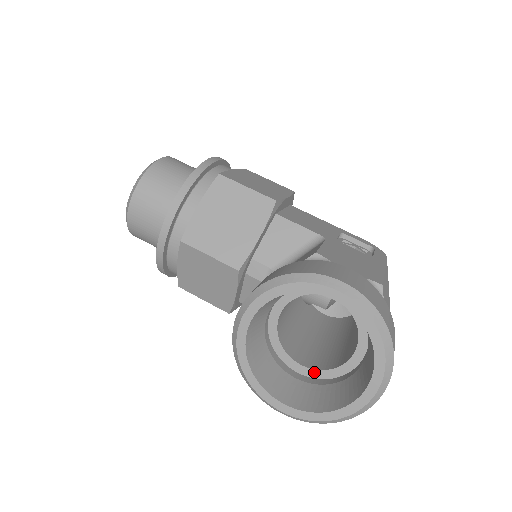
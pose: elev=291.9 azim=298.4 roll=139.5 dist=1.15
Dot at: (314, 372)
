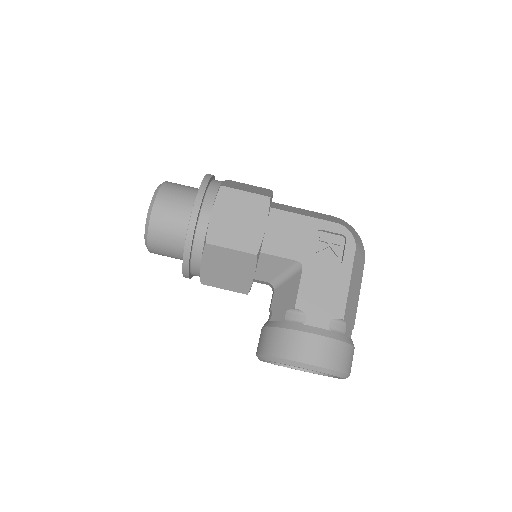
Dot at: occluded
